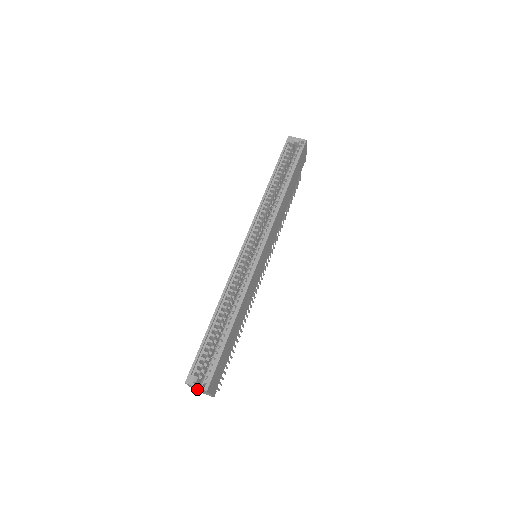
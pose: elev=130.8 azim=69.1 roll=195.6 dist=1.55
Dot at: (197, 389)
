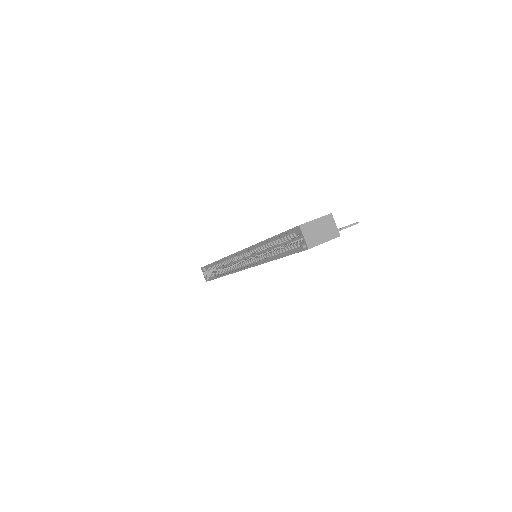
Dot at: (213, 269)
